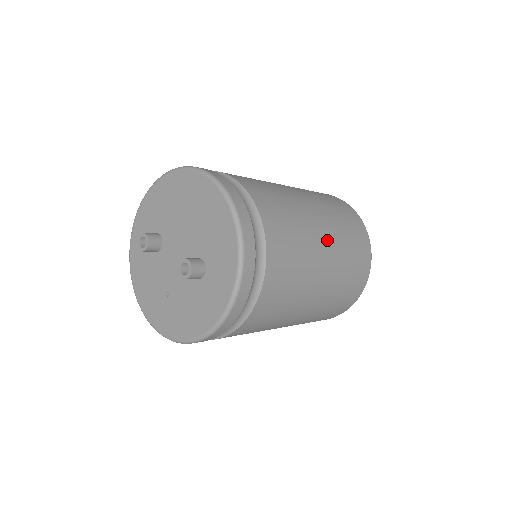
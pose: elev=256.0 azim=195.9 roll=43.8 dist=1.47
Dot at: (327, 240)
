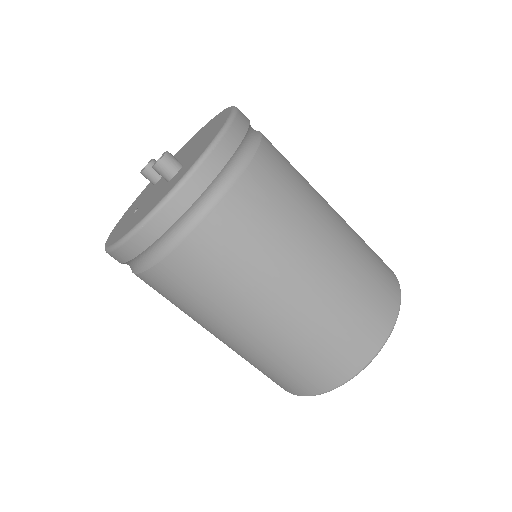
Dot at: (336, 239)
